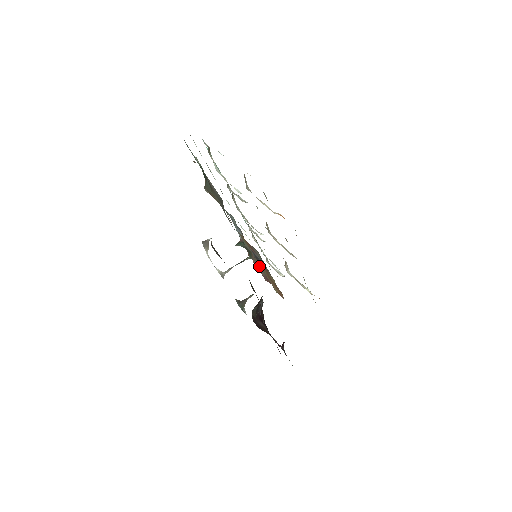
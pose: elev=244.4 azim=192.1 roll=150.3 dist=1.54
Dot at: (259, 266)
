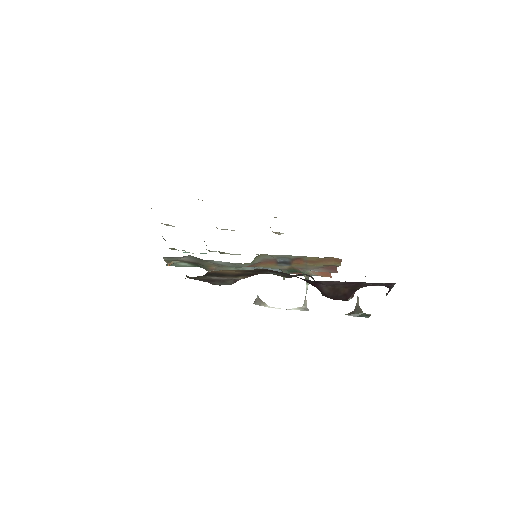
Dot at: (307, 268)
